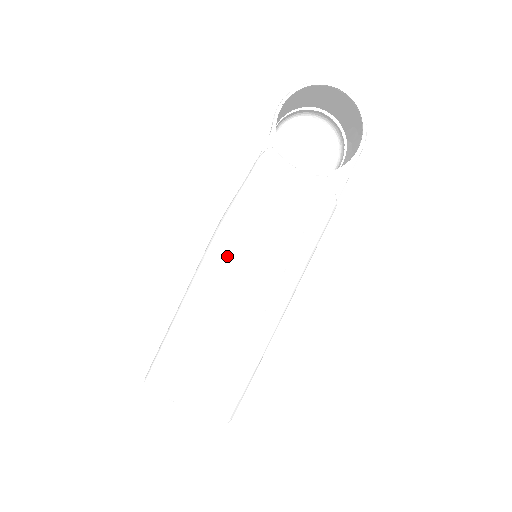
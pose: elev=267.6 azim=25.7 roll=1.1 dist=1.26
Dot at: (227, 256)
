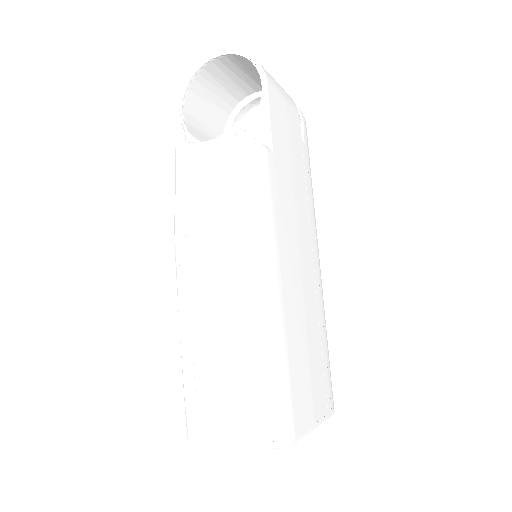
Dot at: (189, 262)
